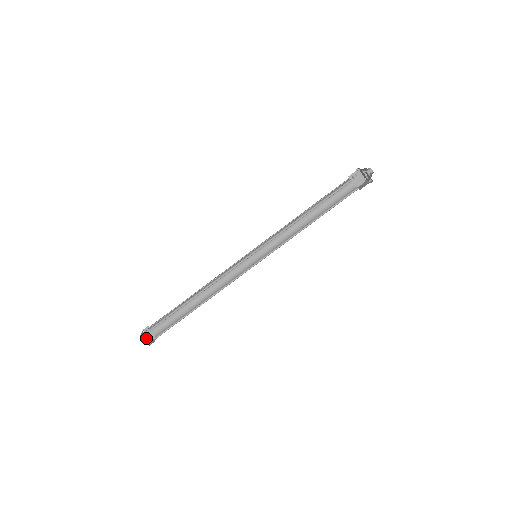
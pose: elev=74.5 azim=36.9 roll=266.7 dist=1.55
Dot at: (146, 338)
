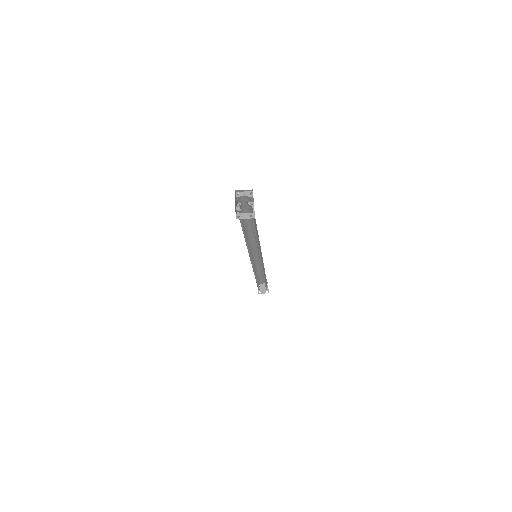
Dot at: (263, 289)
